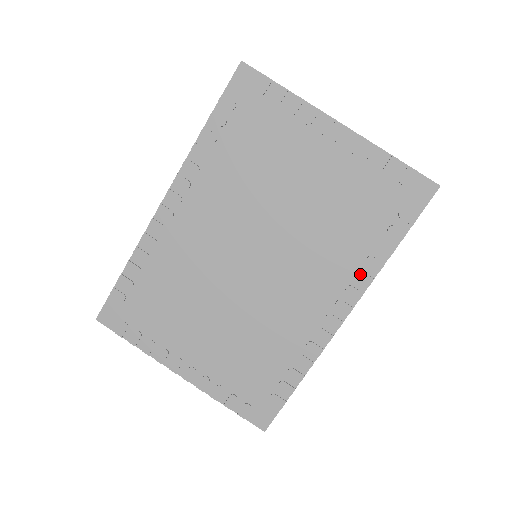
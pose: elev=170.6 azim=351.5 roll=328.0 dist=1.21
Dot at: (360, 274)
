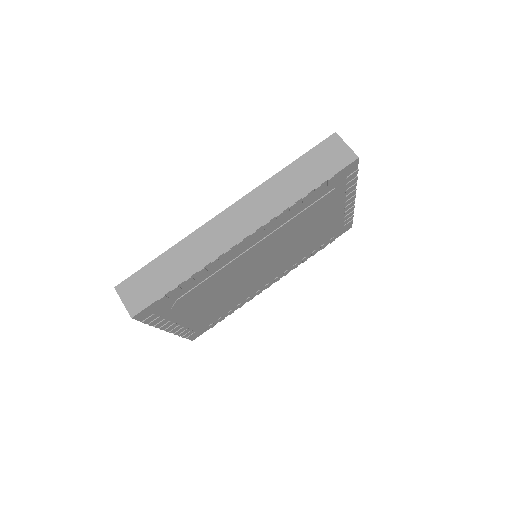
Dot at: (296, 265)
